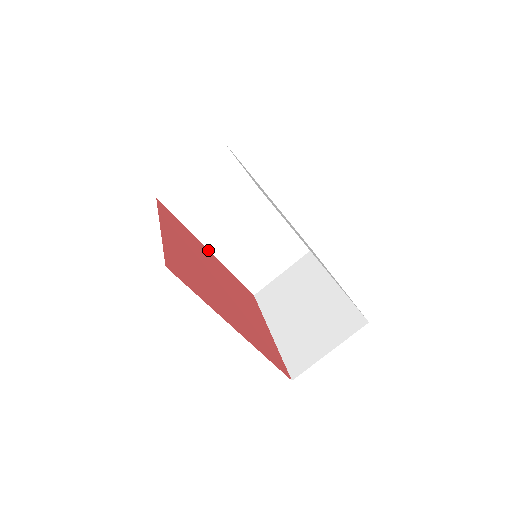
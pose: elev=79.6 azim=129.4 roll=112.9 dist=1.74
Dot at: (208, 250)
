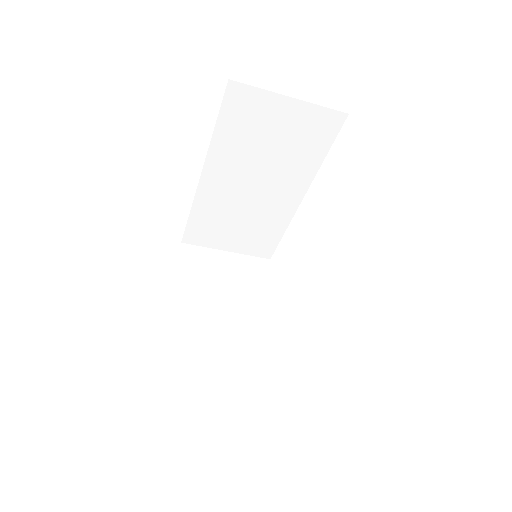
Dot at: (201, 174)
